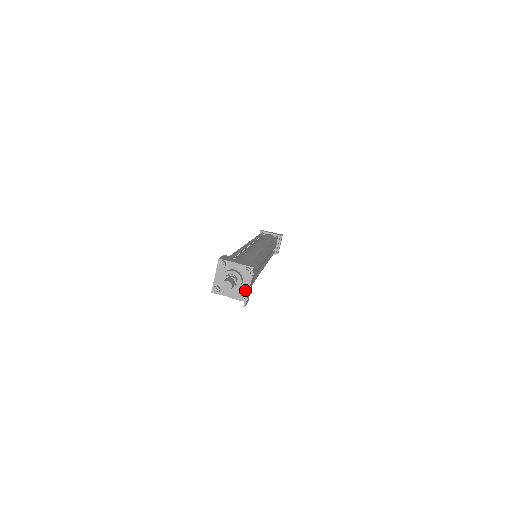
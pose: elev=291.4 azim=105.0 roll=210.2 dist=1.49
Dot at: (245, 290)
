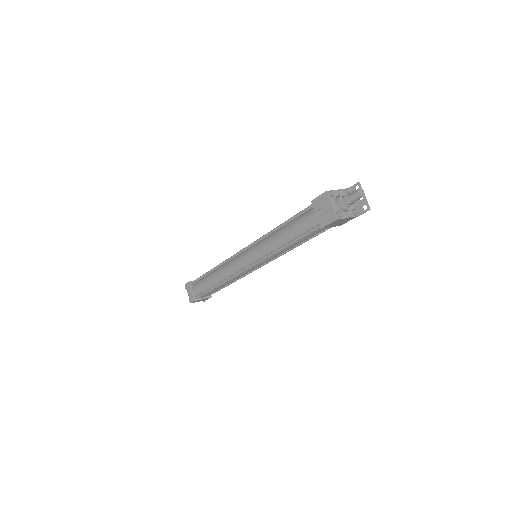
Dot at: (353, 207)
